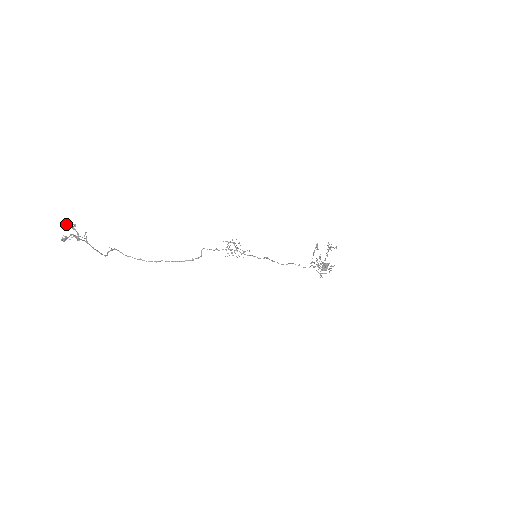
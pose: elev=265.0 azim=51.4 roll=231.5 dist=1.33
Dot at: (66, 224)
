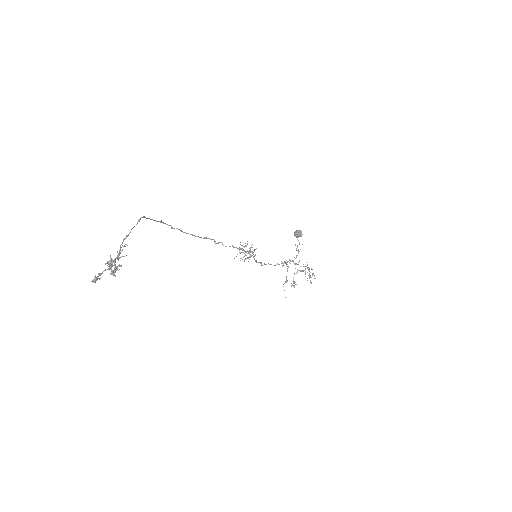
Dot at: (111, 266)
